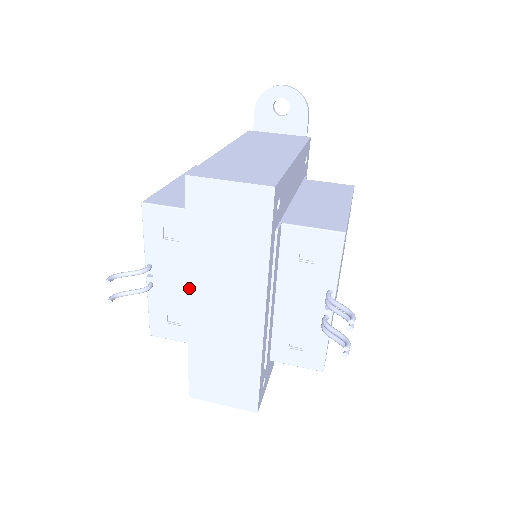
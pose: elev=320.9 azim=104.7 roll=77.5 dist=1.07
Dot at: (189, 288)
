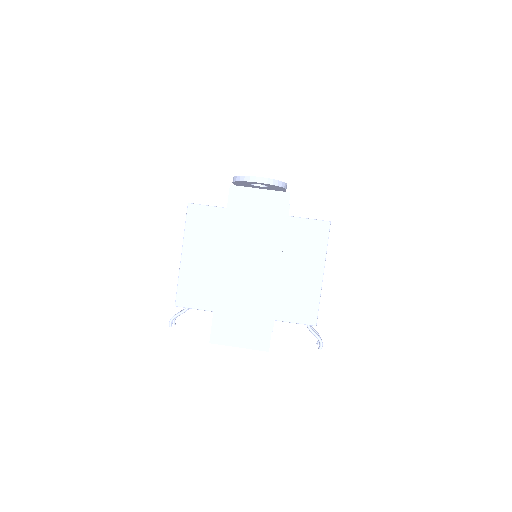
Dot at: occluded
